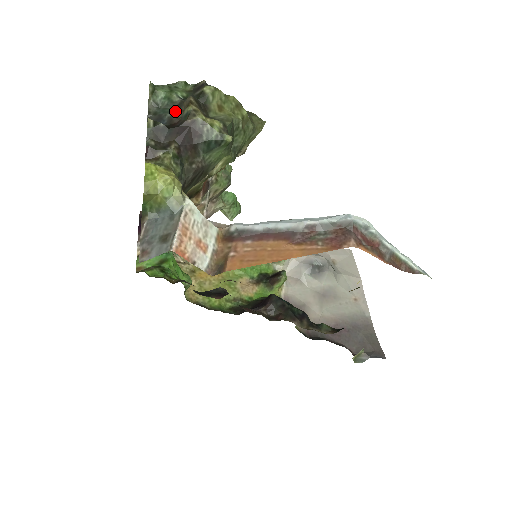
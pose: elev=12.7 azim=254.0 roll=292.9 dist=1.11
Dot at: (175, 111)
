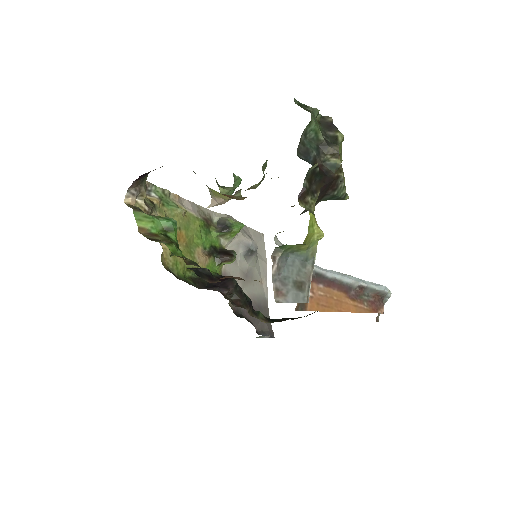
Dot at: (318, 150)
